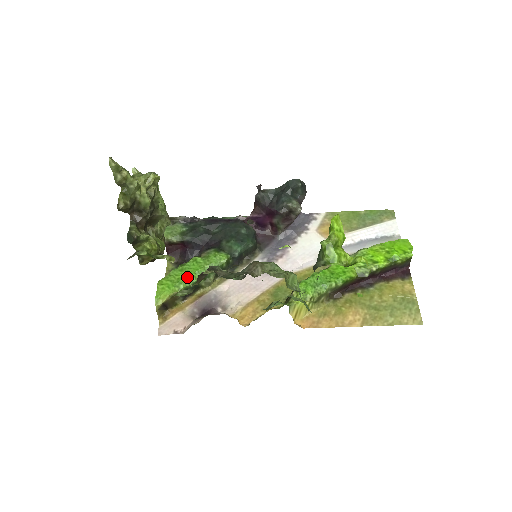
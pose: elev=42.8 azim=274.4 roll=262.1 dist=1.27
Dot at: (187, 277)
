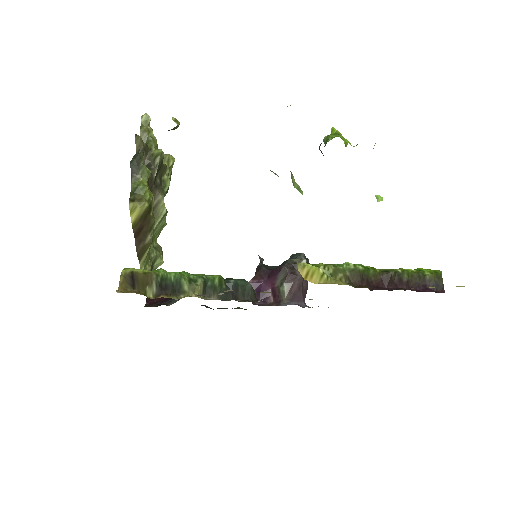
Dot at: (169, 272)
